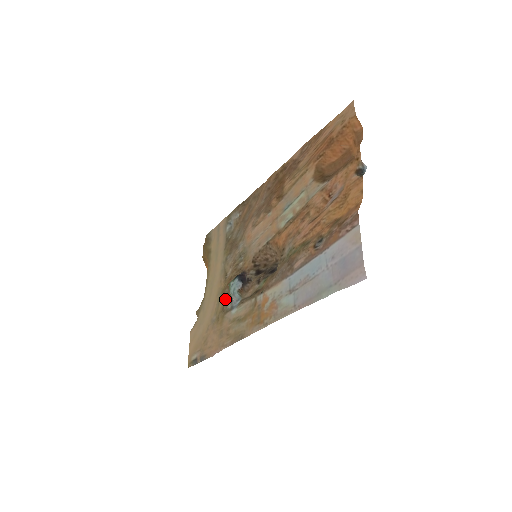
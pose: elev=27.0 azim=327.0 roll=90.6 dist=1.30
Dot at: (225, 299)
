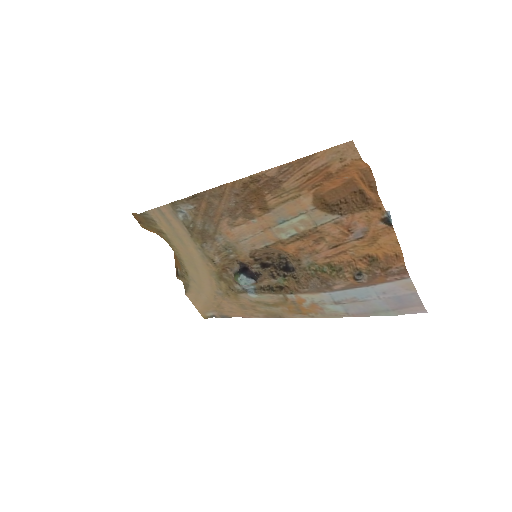
Dot at: (228, 281)
